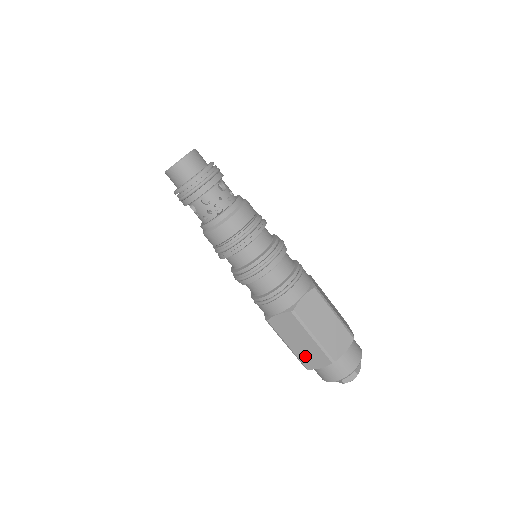
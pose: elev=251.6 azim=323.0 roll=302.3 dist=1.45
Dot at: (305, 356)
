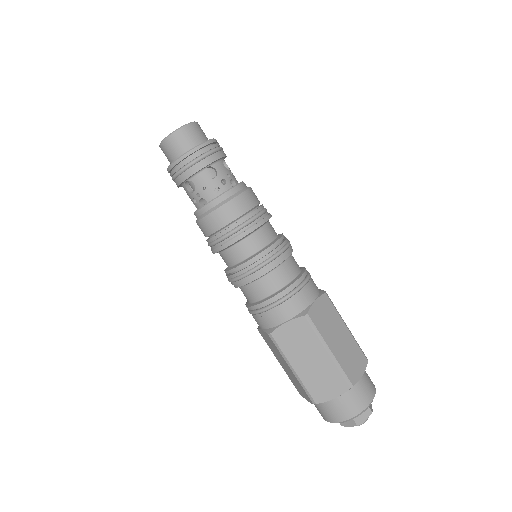
Dot at: (293, 381)
